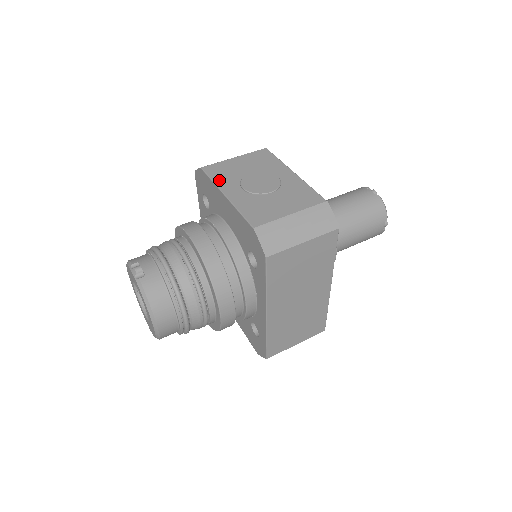
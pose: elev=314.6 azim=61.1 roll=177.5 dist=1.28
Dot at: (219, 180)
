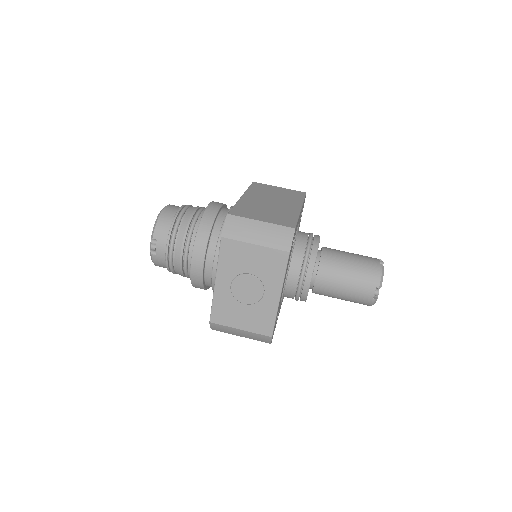
Dot at: (223, 263)
